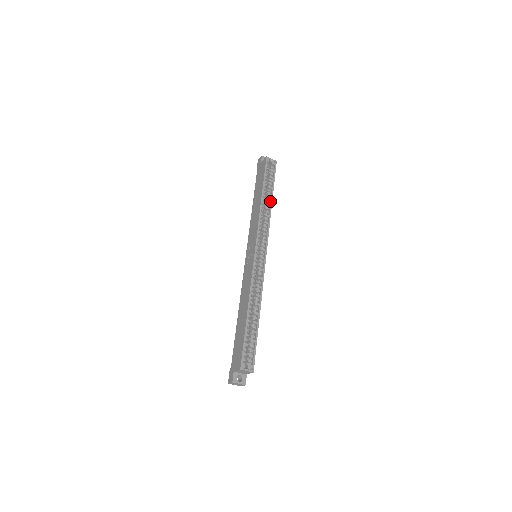
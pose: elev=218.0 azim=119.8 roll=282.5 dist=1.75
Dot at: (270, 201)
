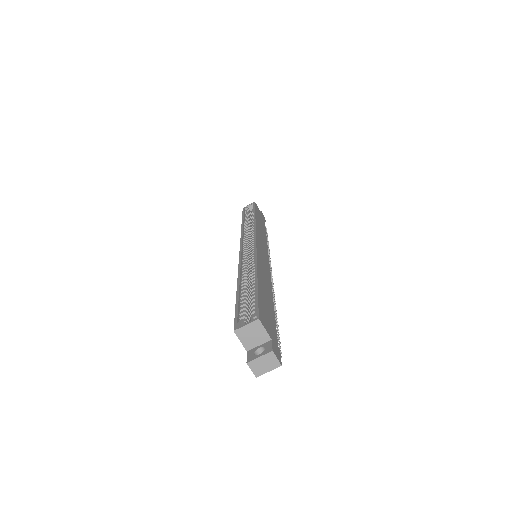
Dot at: occluded
